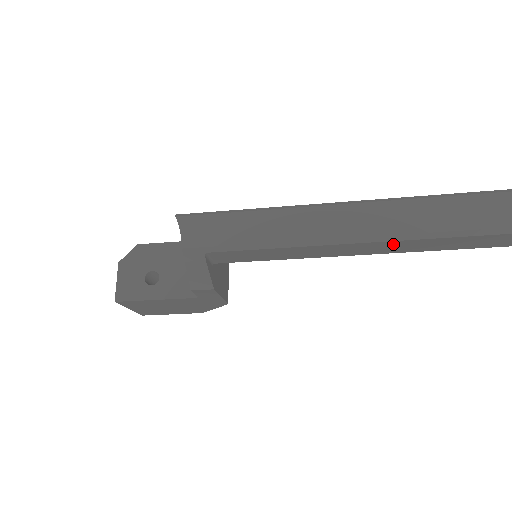
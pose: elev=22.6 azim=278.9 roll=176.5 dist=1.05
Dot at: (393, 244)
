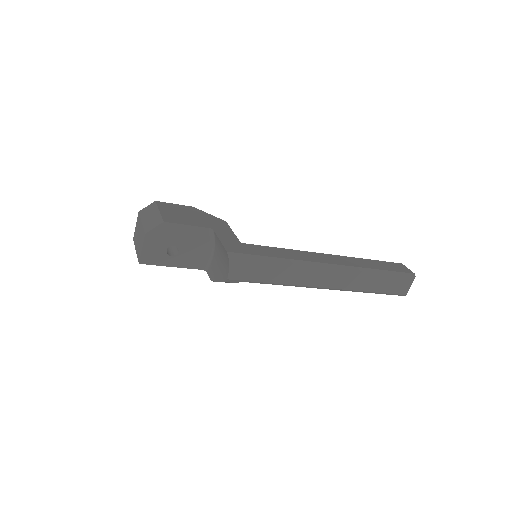
Dot at: occluded
